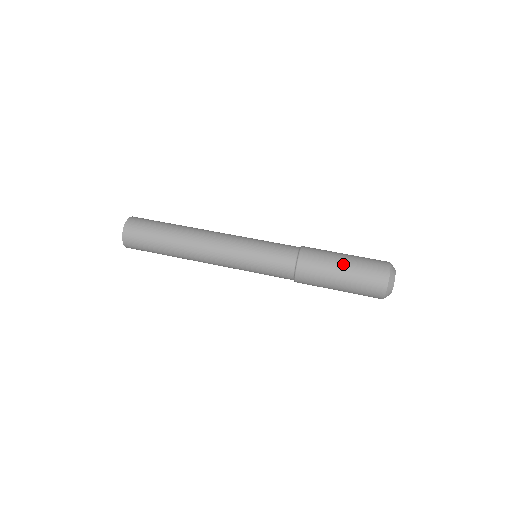
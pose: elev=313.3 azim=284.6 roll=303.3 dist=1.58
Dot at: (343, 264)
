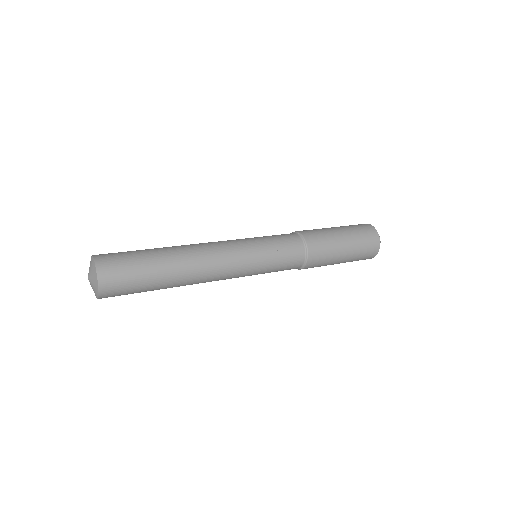
Dot at: (340, 231)
